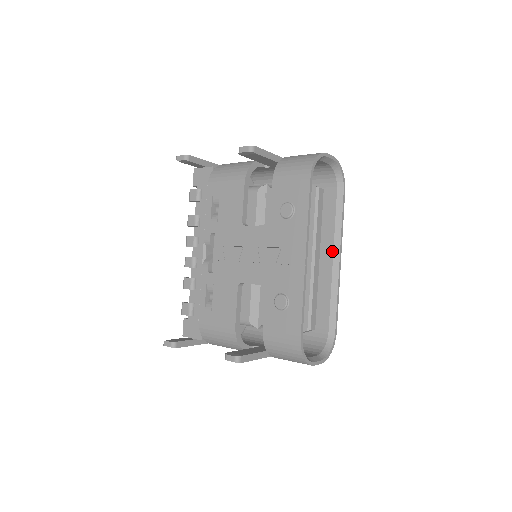
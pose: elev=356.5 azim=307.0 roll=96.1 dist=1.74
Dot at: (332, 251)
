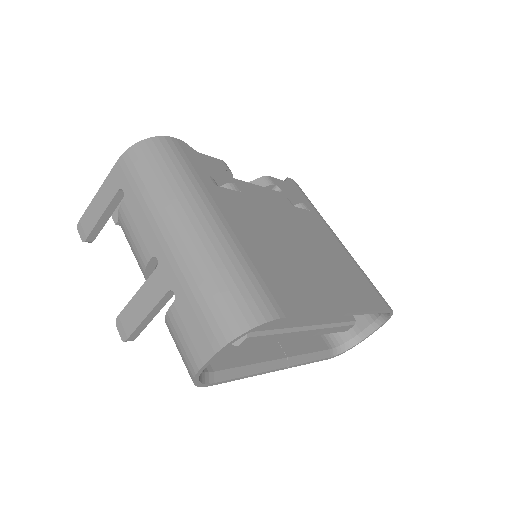
Dot at: occluded
